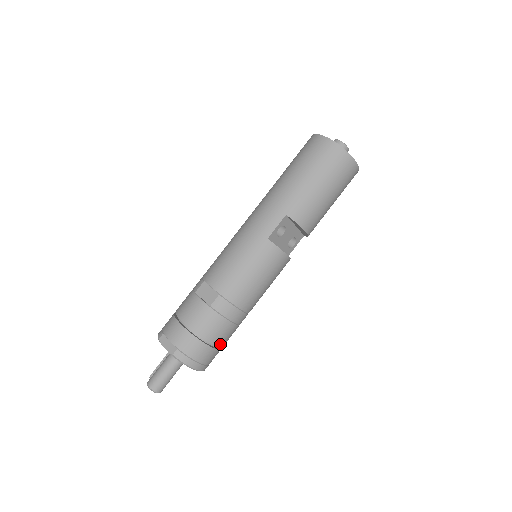
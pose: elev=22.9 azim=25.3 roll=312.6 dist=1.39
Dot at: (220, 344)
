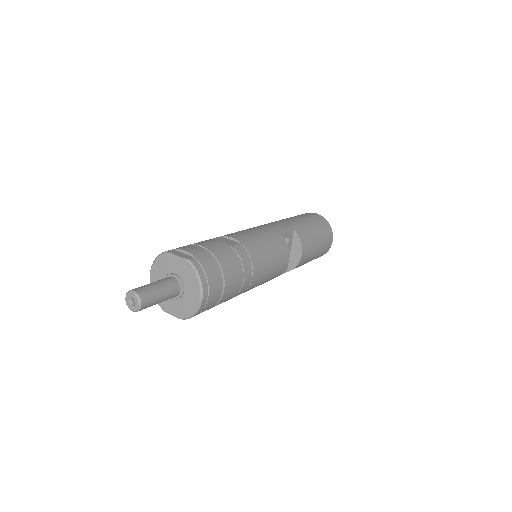
Dot at: (226, 288)
